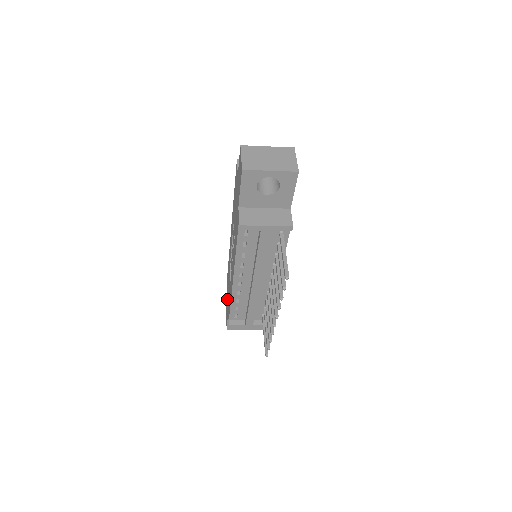
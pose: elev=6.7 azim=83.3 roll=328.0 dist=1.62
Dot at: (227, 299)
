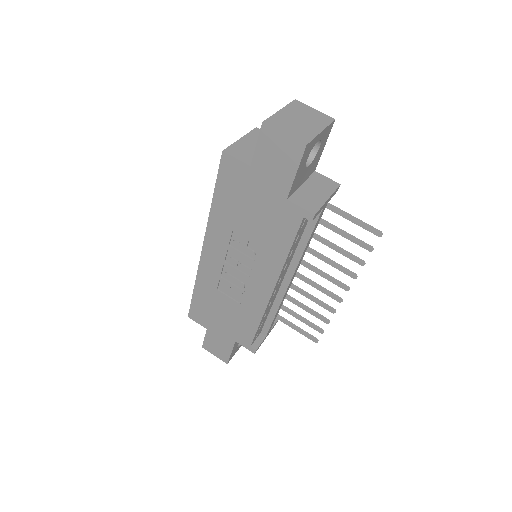
Dot at: (213, 333)
